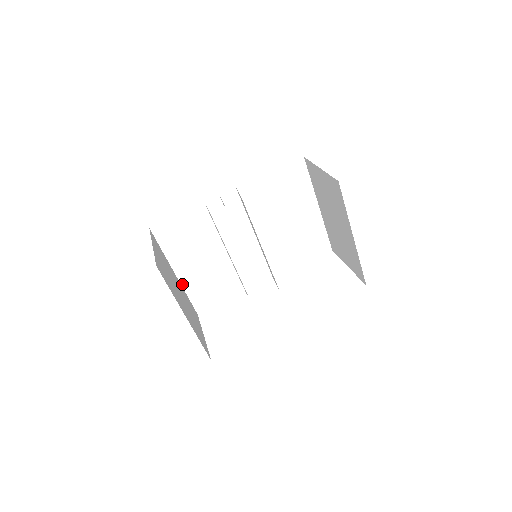
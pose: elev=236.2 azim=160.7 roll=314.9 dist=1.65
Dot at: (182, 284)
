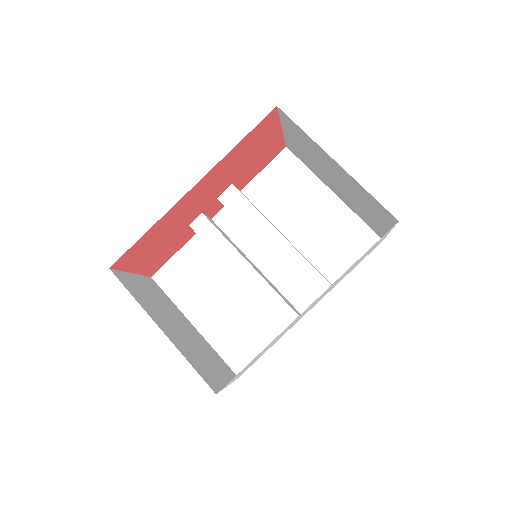
Dot at: (206, 337)
